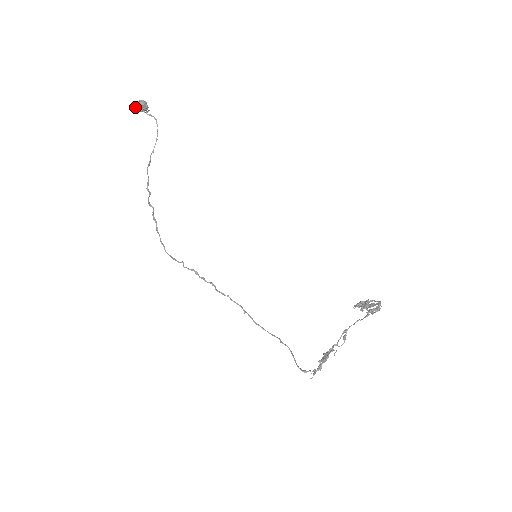
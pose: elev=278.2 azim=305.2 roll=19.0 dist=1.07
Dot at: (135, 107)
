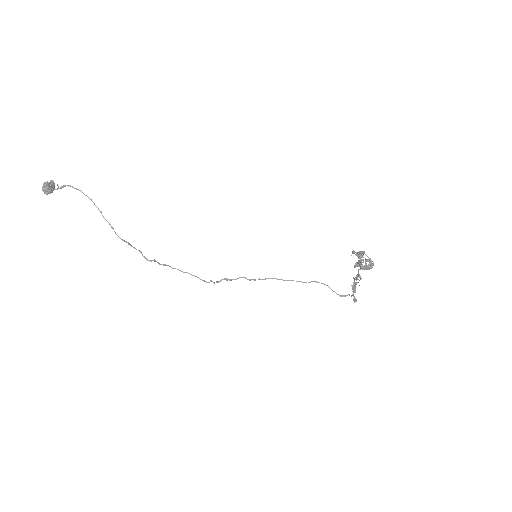
Dot at: occluded
